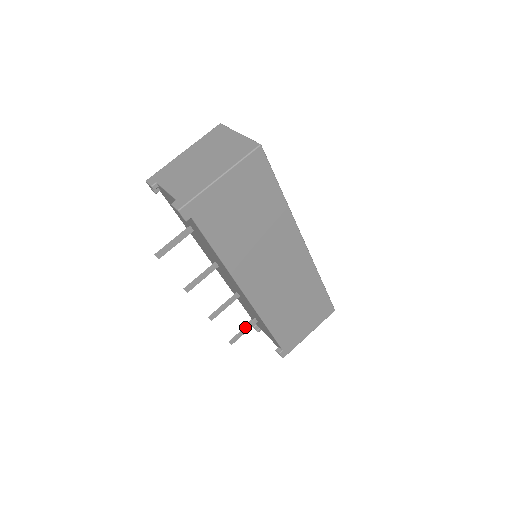
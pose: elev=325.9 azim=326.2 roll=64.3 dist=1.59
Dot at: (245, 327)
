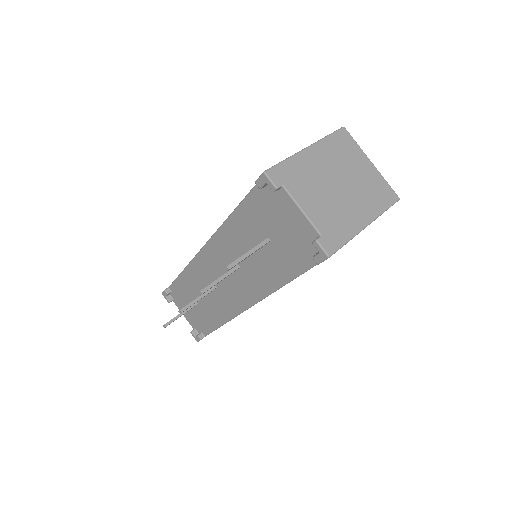
Dot at: (185, 311)
